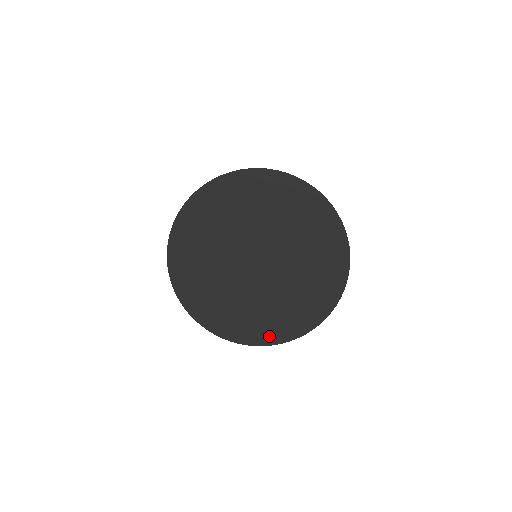
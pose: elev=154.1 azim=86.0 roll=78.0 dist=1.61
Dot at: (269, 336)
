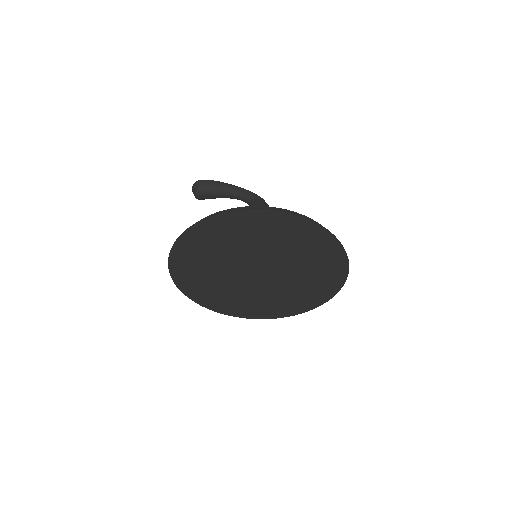
Dot at: (269, 314)
